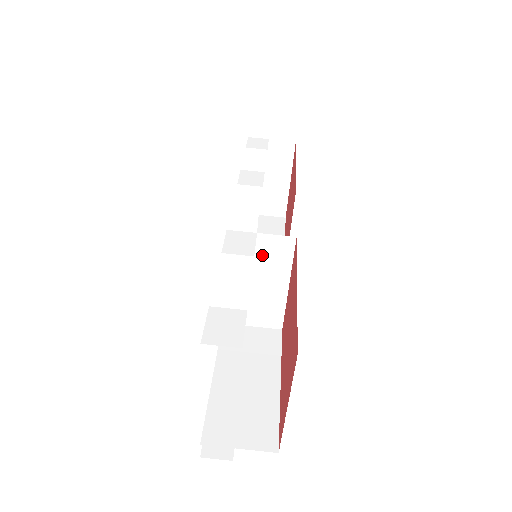
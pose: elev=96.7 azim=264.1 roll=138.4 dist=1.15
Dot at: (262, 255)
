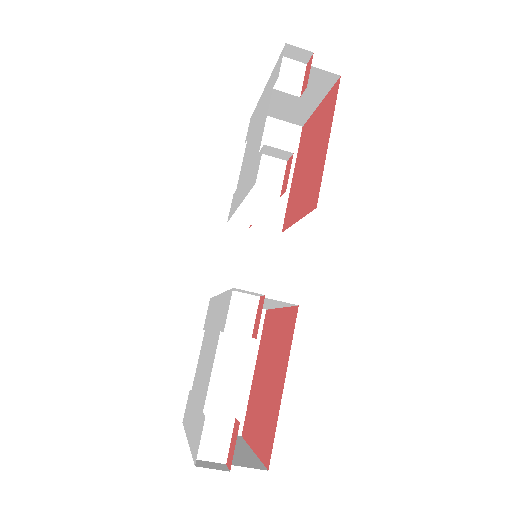
Dot at: occluded
